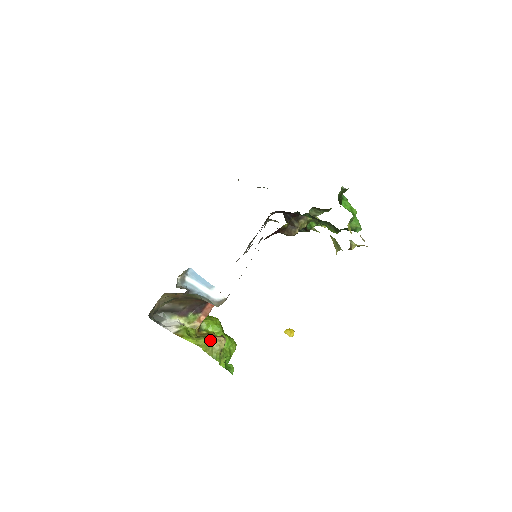
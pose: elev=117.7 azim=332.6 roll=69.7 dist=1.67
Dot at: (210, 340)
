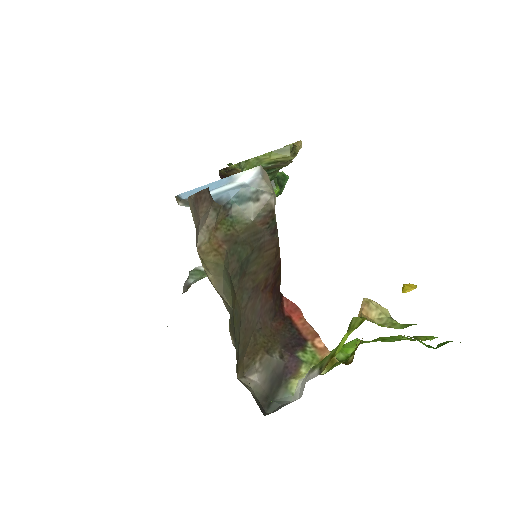
Dot at: occluded
